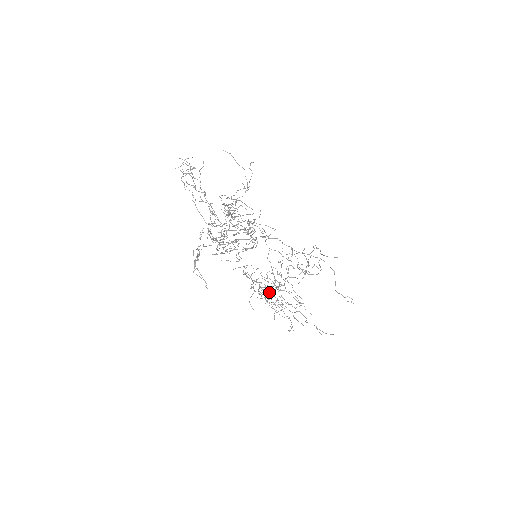
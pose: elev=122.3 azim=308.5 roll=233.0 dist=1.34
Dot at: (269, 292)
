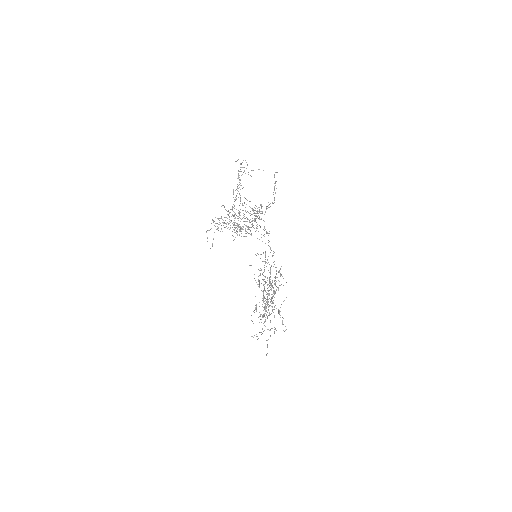
Dot at: occluded
